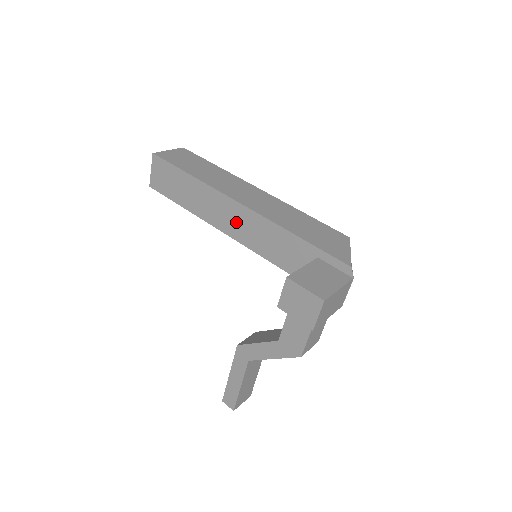
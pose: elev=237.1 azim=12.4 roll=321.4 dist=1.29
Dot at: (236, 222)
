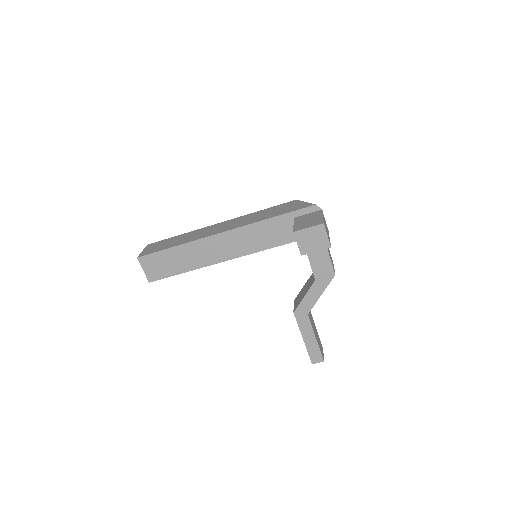
Dot at: (229, 246)
